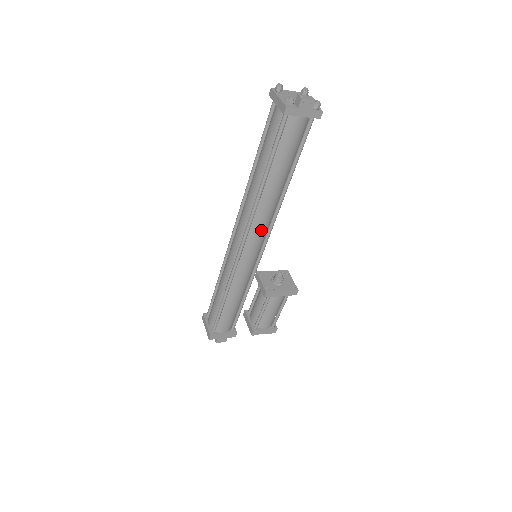
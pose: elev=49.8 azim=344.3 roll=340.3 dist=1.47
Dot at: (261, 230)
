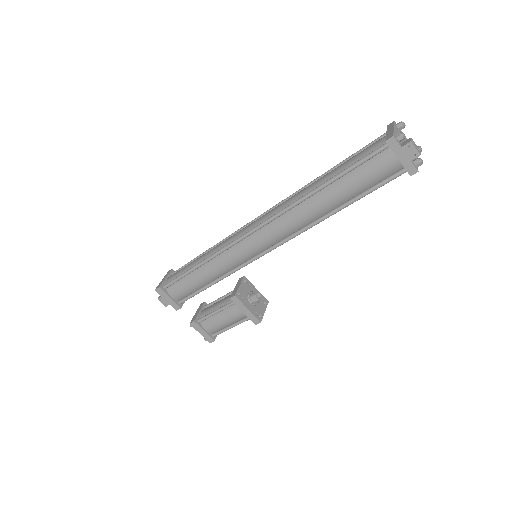
Dot at: (280, 231)
